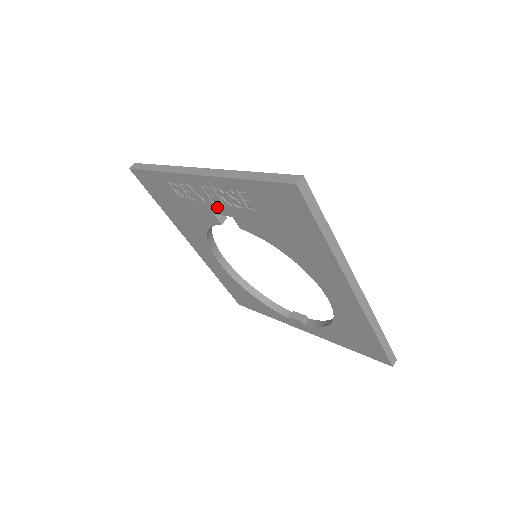
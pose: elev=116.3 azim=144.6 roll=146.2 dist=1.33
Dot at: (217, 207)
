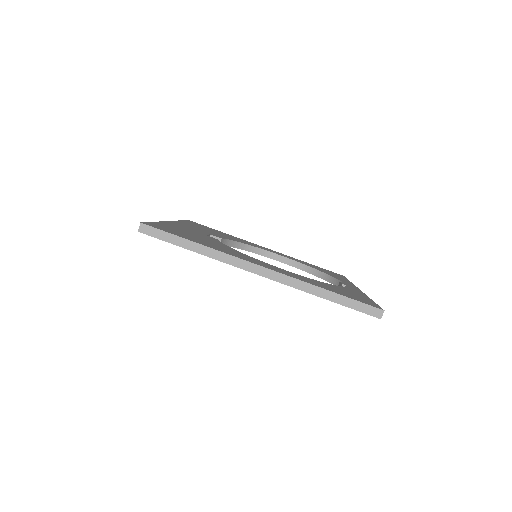
Dot at: occluded
